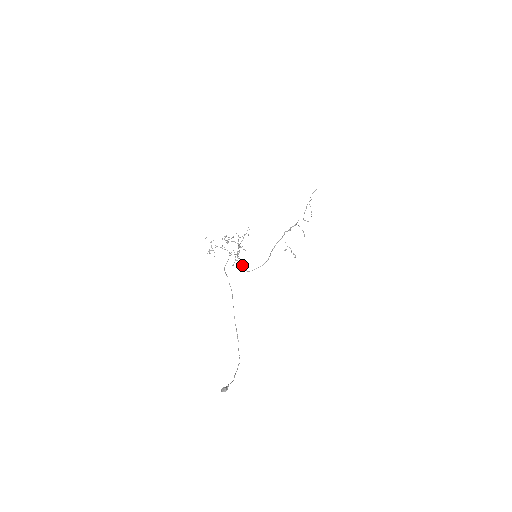
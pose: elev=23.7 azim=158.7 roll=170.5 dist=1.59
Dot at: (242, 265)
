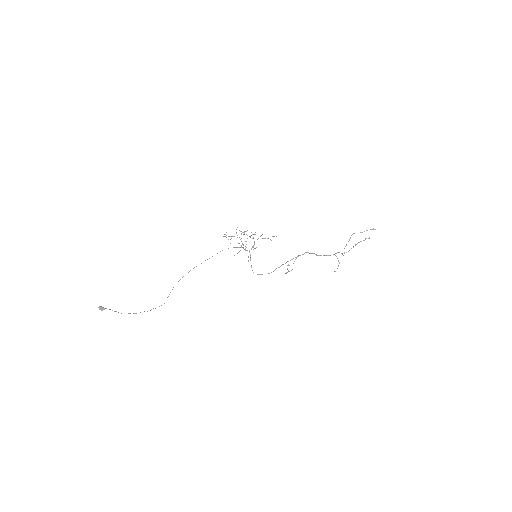
Dot at: occluded
